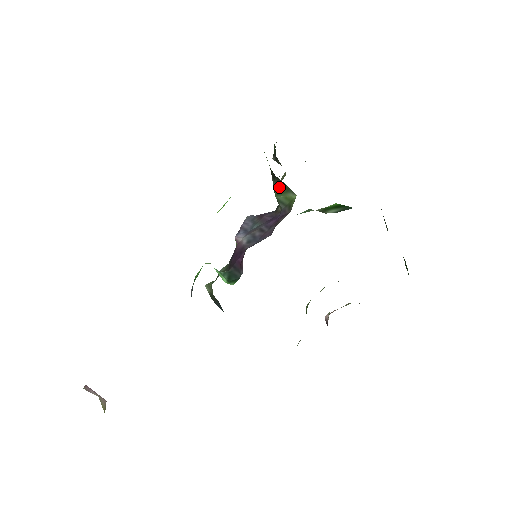
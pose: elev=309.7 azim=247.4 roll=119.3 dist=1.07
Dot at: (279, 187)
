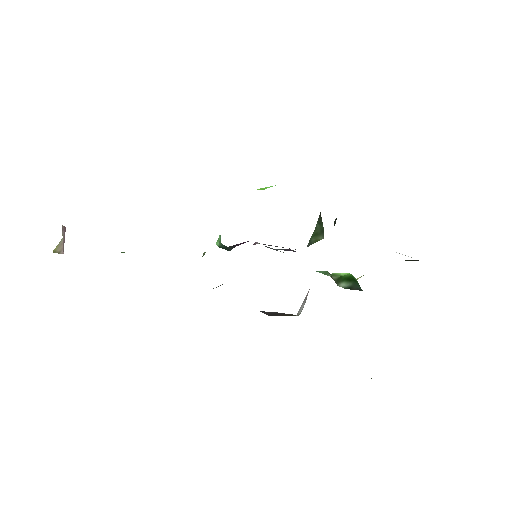
Dot at: (318, 229)
